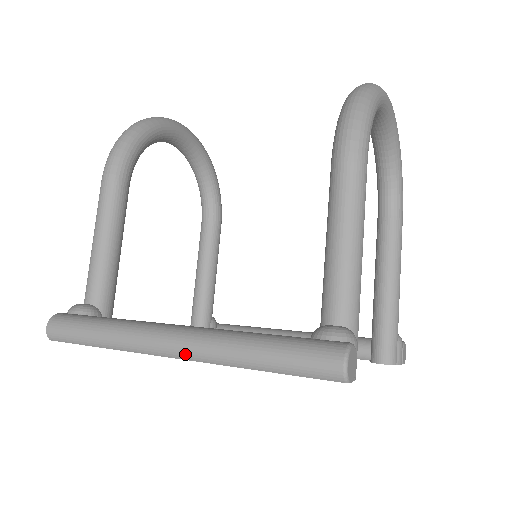
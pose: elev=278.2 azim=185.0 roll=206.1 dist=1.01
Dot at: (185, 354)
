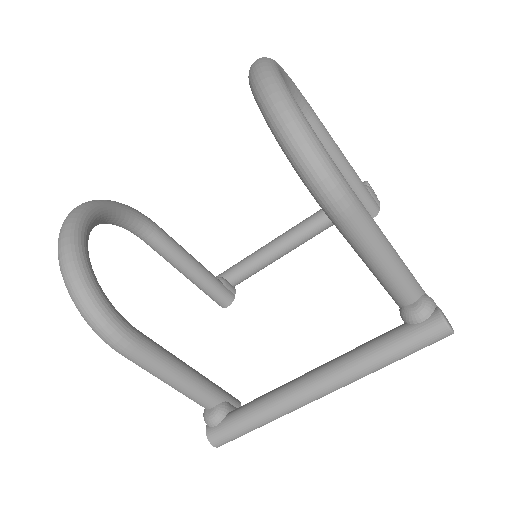
Dot at: occluded
